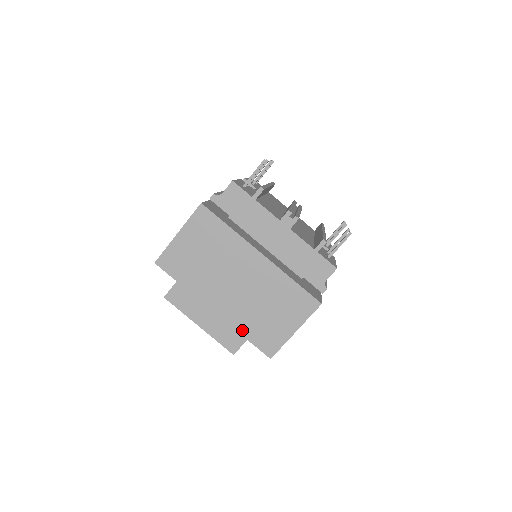
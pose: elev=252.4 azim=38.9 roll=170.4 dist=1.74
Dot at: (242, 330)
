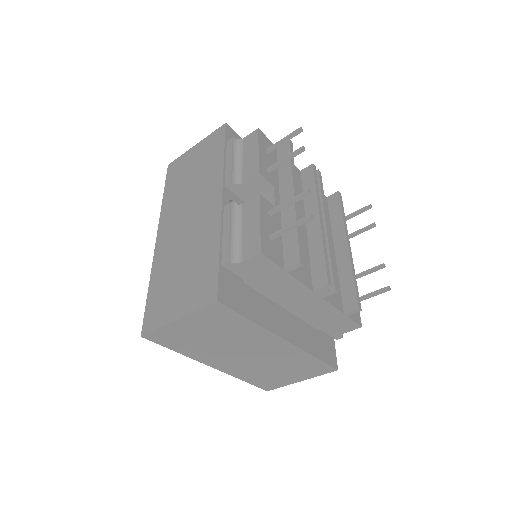
Dot at: (243, 378)
